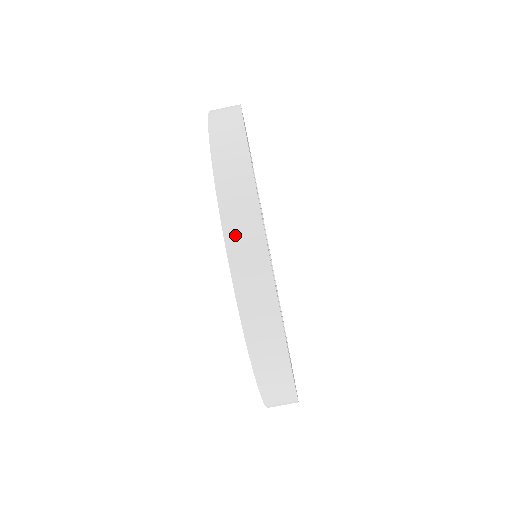
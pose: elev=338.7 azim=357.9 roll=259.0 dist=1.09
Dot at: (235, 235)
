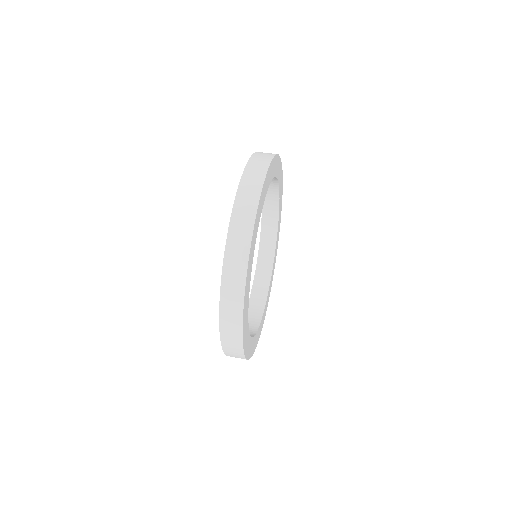
Dot at: (226, 325)
